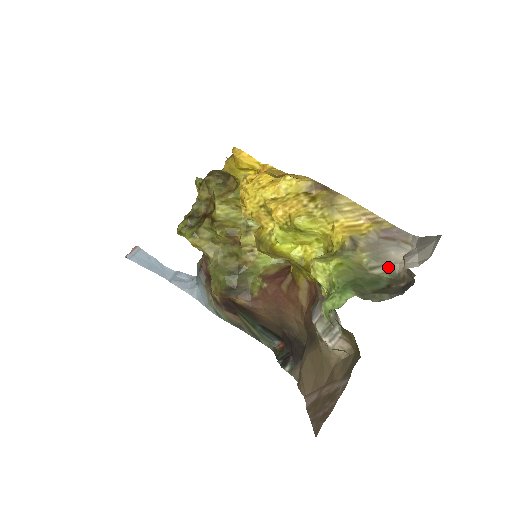
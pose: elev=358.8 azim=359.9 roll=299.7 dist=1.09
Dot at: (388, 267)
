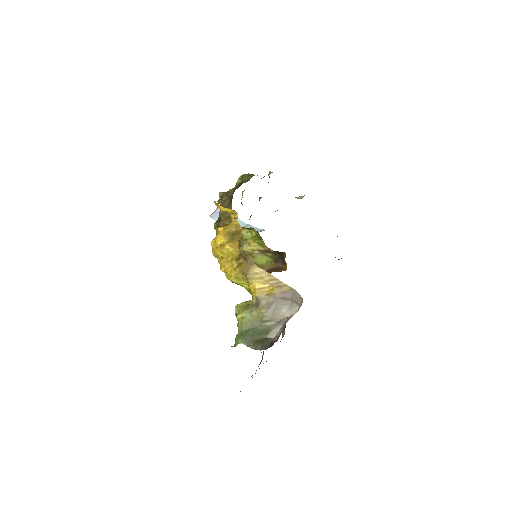
Dot at: (277, 321)
